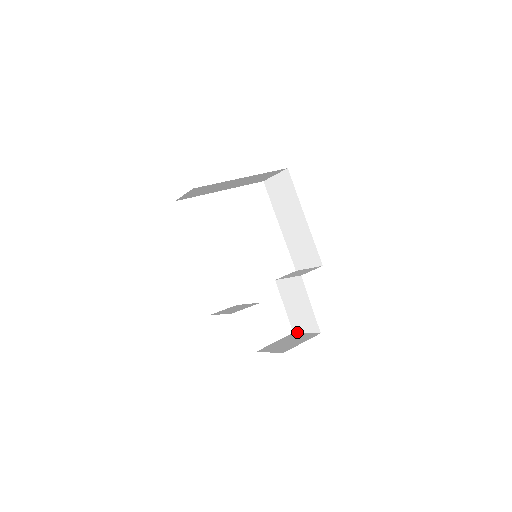
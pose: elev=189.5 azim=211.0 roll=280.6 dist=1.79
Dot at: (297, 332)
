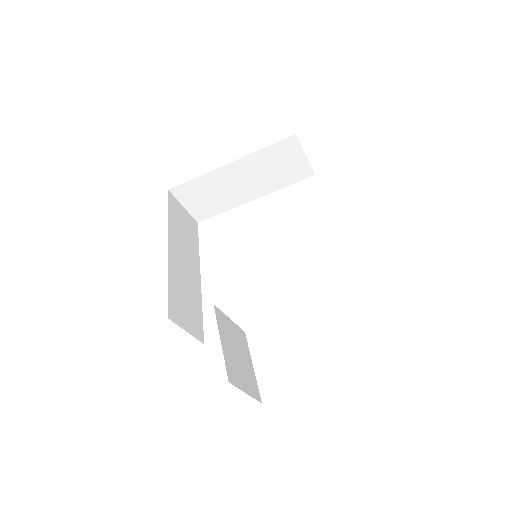
Dot at: occluded
